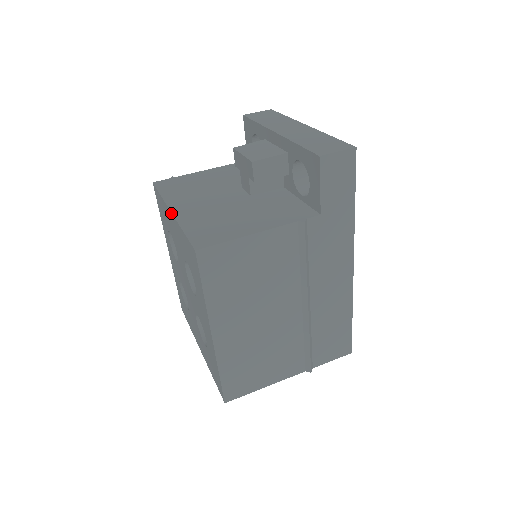
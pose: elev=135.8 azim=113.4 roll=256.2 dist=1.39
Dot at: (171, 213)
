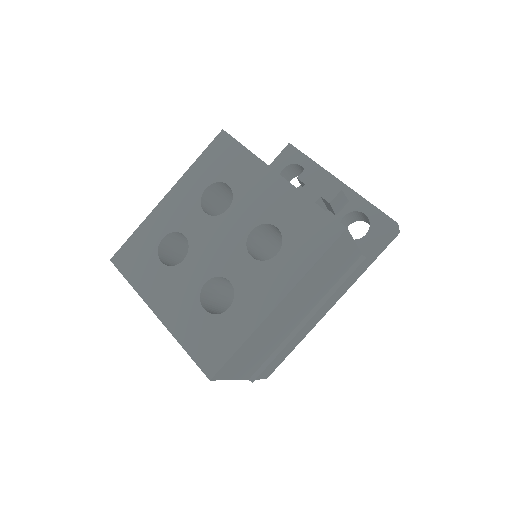
Dot at: (281, 177)
